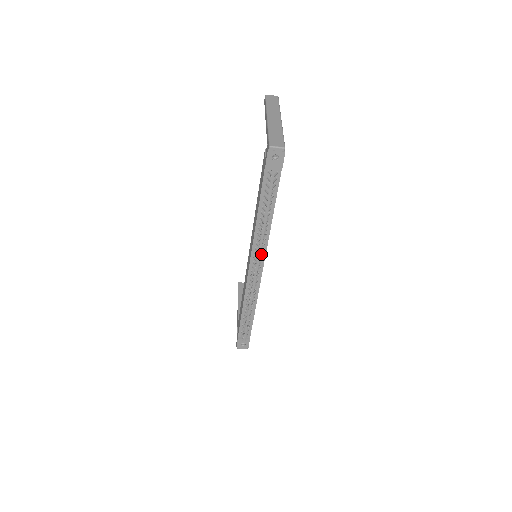
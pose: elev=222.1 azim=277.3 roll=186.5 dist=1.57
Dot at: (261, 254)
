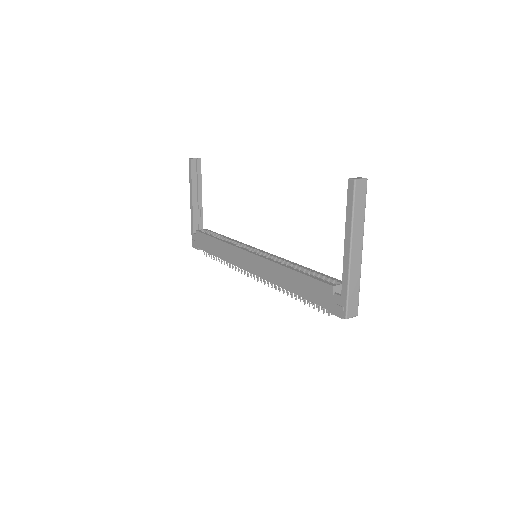
Dot at: occluded
